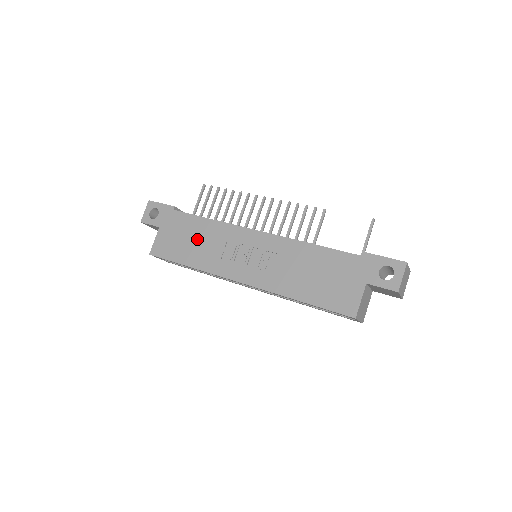
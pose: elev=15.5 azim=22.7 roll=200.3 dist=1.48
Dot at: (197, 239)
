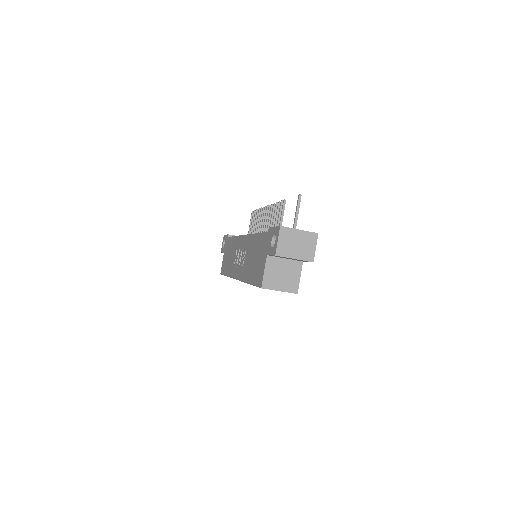
Dot at: (230, 254)
